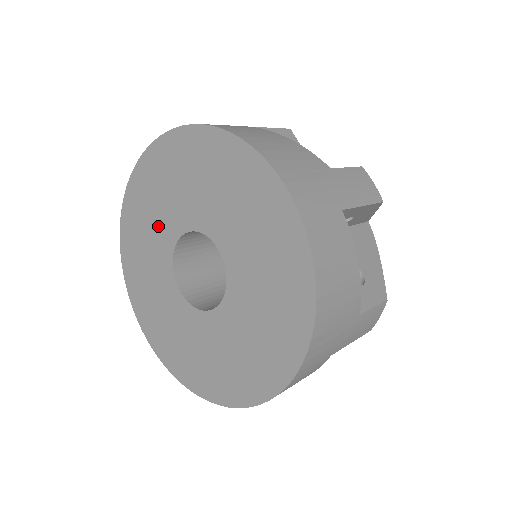
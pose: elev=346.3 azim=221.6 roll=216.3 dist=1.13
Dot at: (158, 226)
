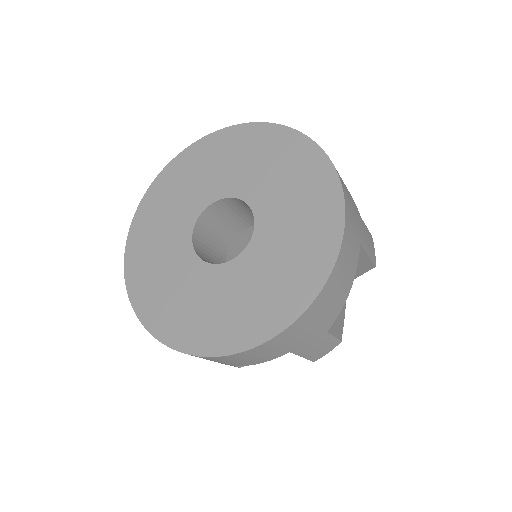
Dot at: (170, 234)
